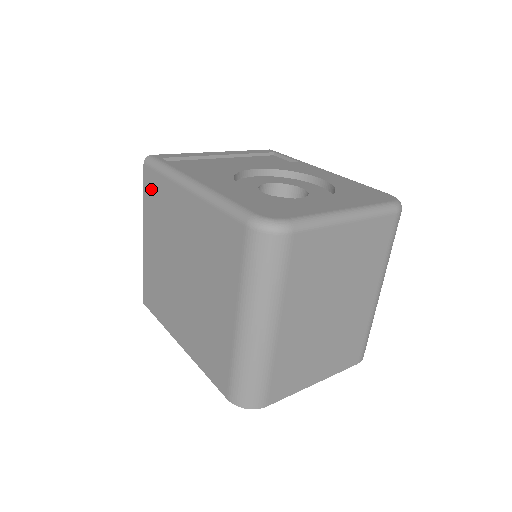
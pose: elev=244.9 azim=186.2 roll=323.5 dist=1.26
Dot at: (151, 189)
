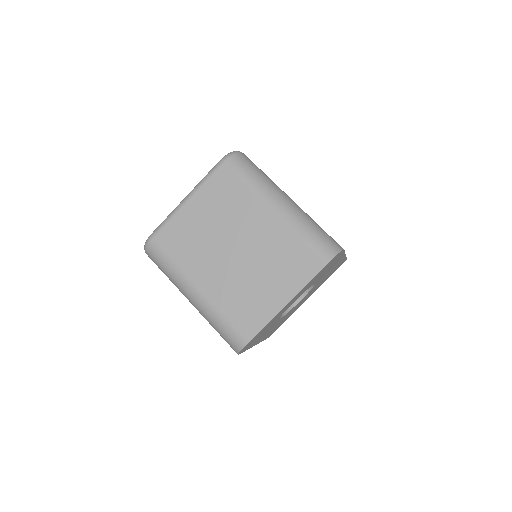
Dot at: occluded
